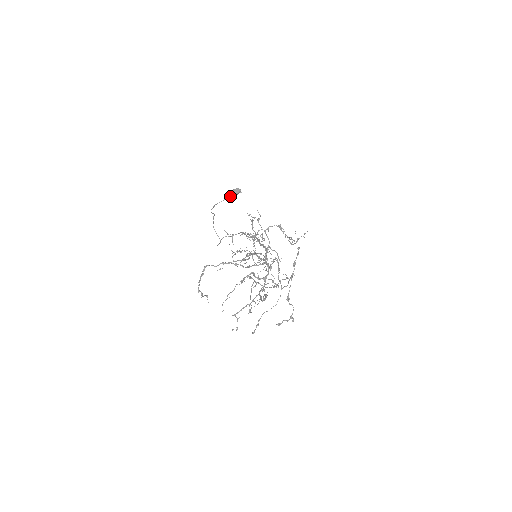
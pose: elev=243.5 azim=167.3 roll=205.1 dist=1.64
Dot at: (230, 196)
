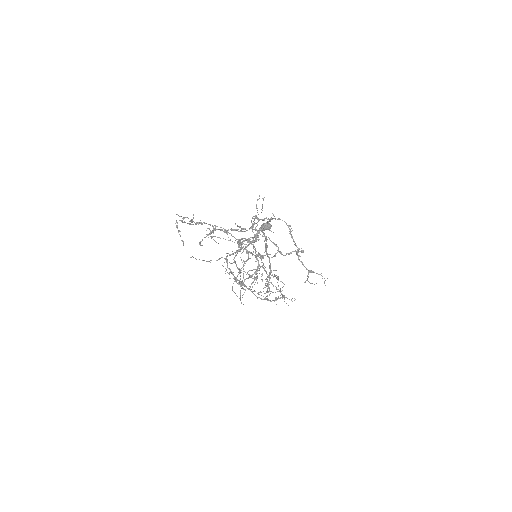
Dot at: occluded
